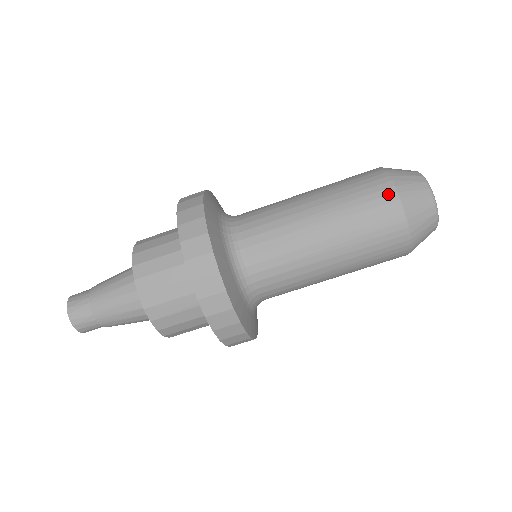
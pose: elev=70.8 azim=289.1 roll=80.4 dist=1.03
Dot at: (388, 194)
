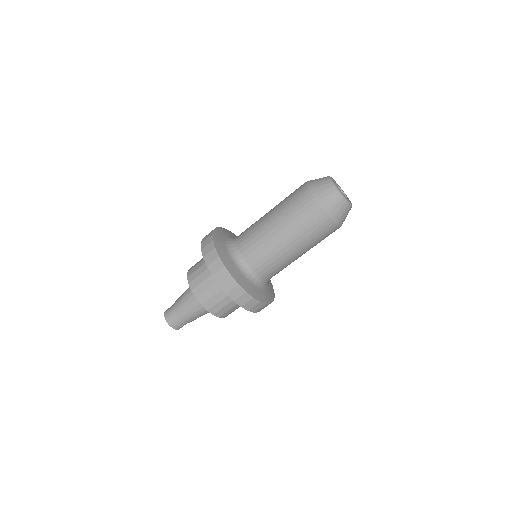
Dot at: (302, 186)
